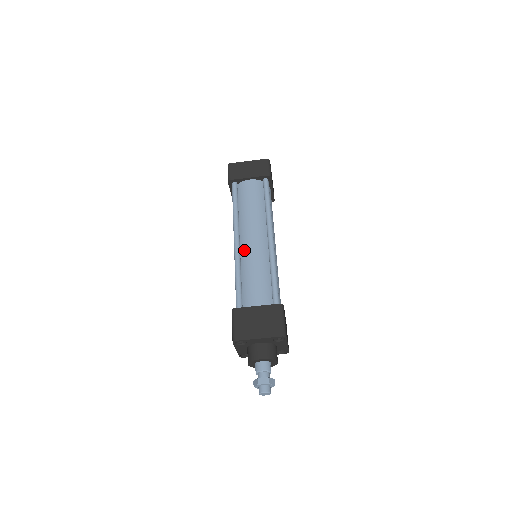
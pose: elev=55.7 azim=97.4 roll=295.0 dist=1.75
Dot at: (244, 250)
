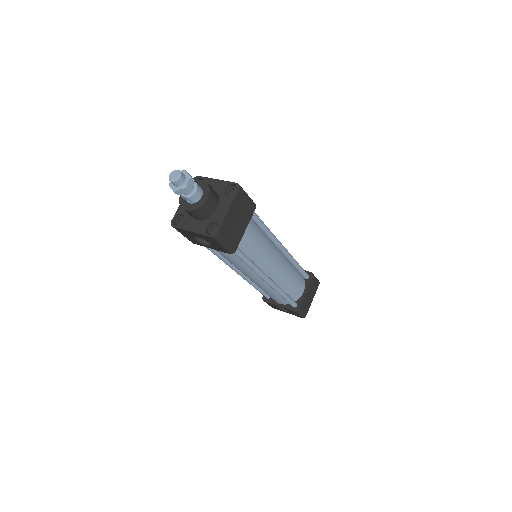
Dot at: occluded
